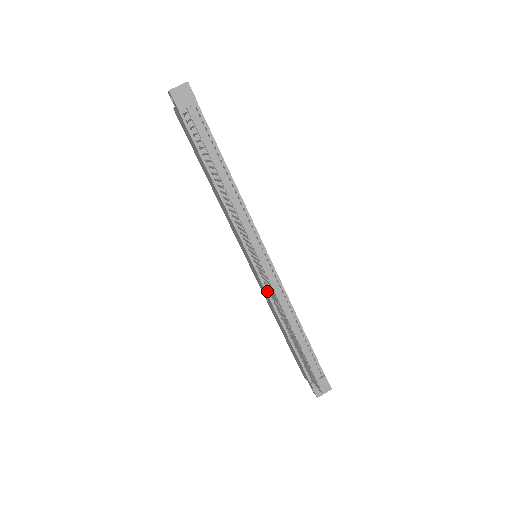
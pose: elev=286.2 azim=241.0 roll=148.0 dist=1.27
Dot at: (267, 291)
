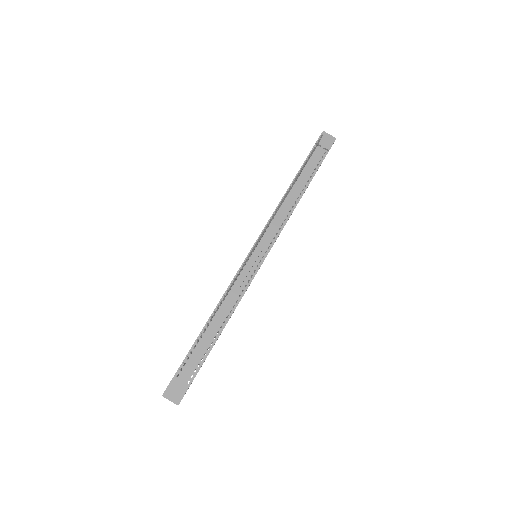
Dot at: occluded
